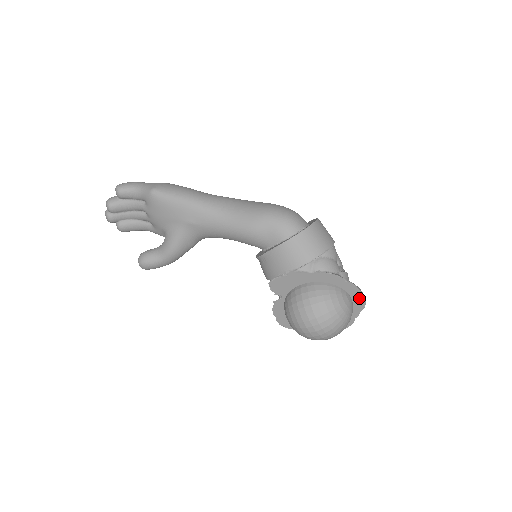
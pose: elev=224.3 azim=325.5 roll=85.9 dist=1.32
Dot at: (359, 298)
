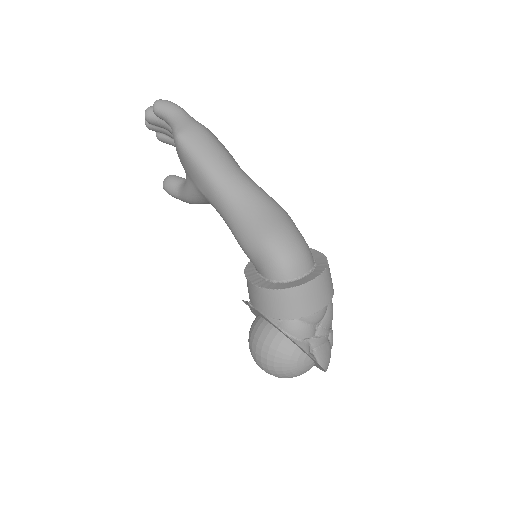
Dot at: (320, 366)
